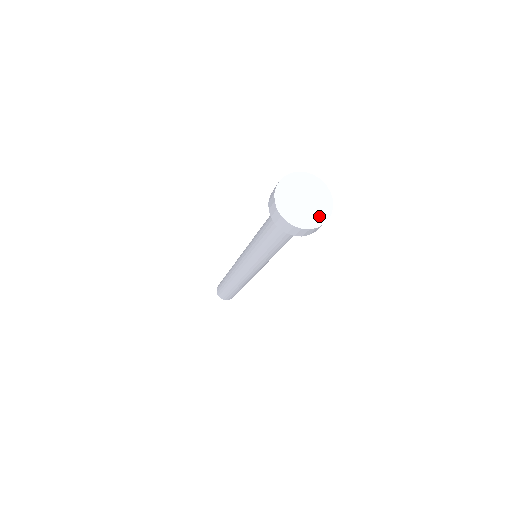
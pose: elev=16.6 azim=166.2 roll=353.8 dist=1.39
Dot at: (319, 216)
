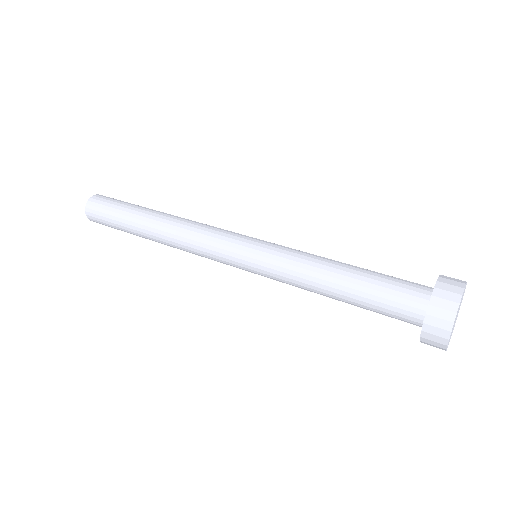
Dot at: occluded
